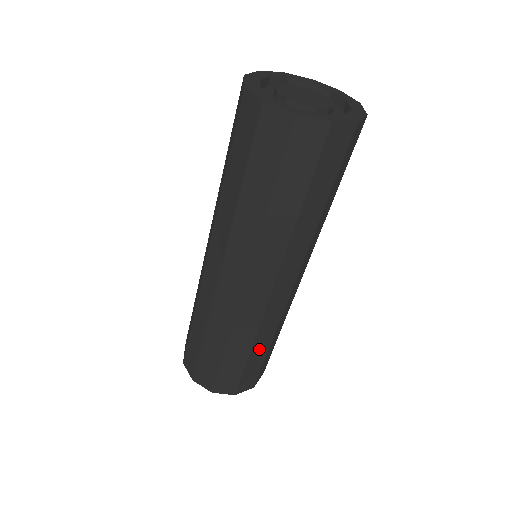
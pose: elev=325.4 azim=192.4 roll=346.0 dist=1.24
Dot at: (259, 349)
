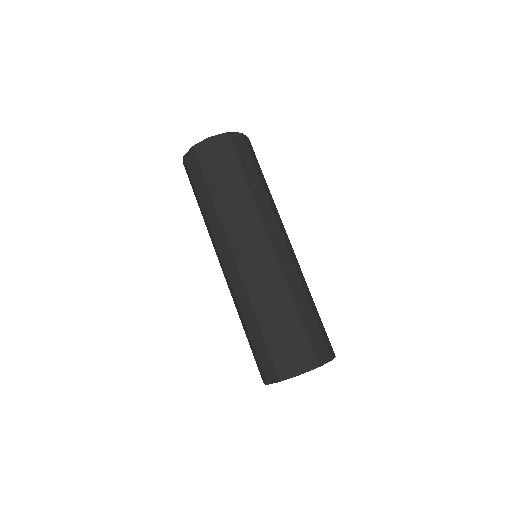
Dot at: (267, 320)
